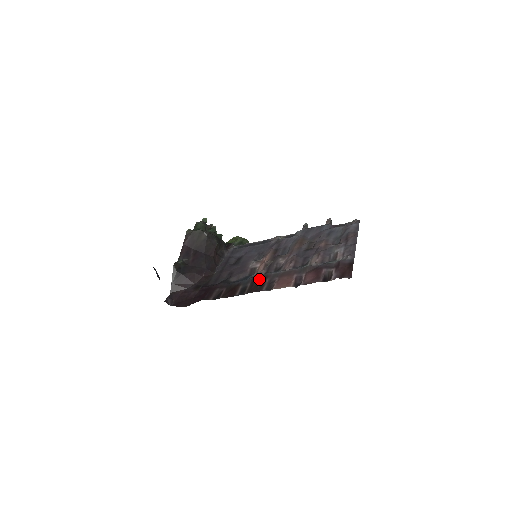
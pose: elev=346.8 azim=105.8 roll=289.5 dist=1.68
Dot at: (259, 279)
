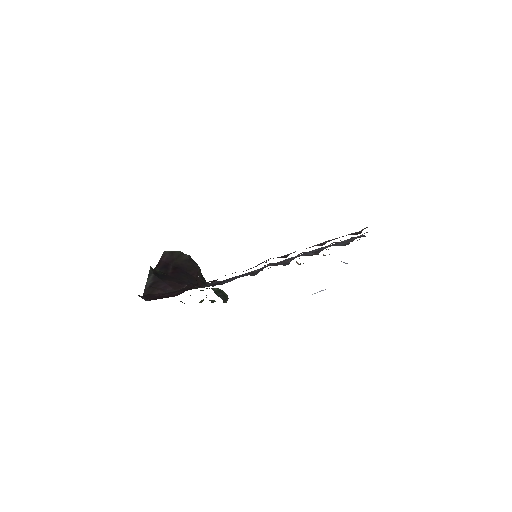
Dot at: (268, 260)
